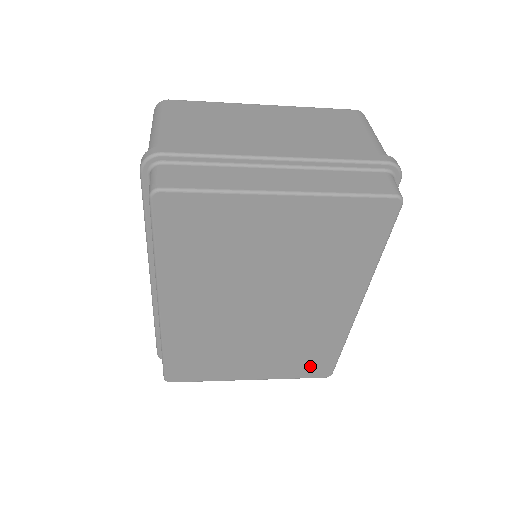
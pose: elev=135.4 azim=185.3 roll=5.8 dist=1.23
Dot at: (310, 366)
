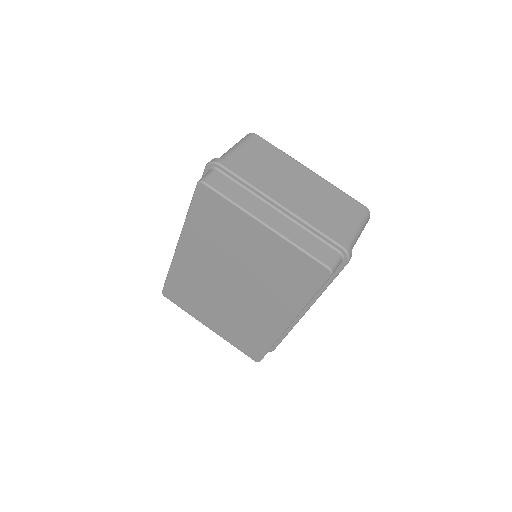
Dot at: (248, 345)
